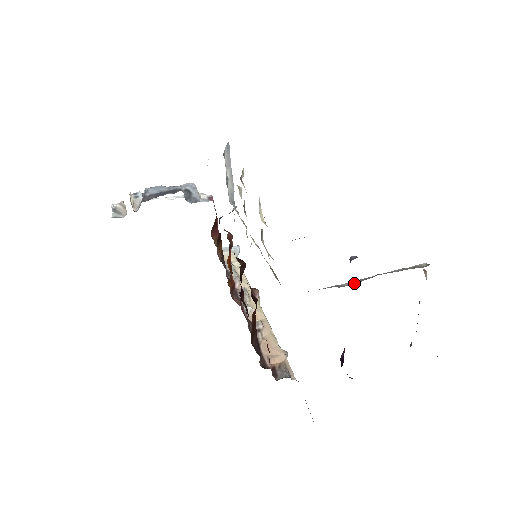
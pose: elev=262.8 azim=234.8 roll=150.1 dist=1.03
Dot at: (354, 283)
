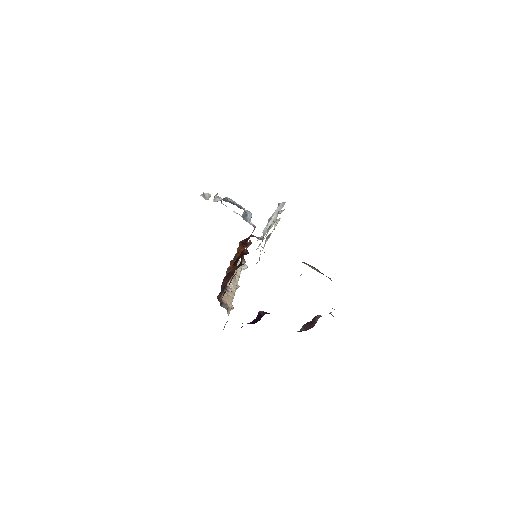
Dot at: occluded
